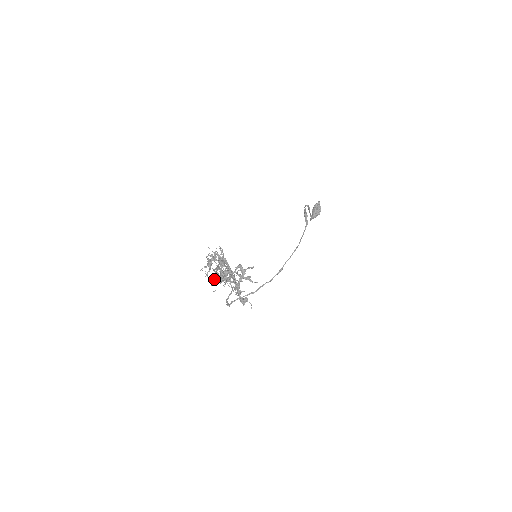
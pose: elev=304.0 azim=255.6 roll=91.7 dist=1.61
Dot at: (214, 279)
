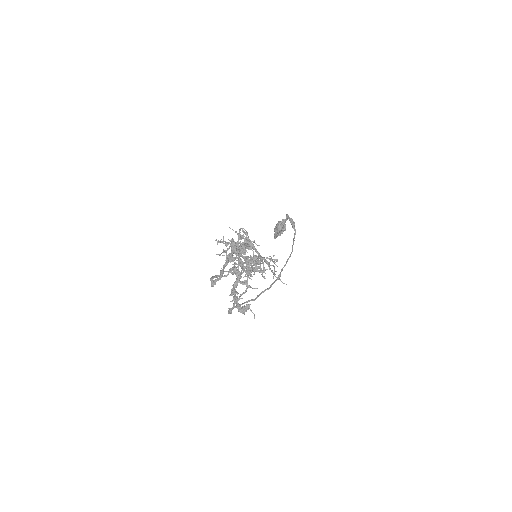
Dot at: (230, 270)
